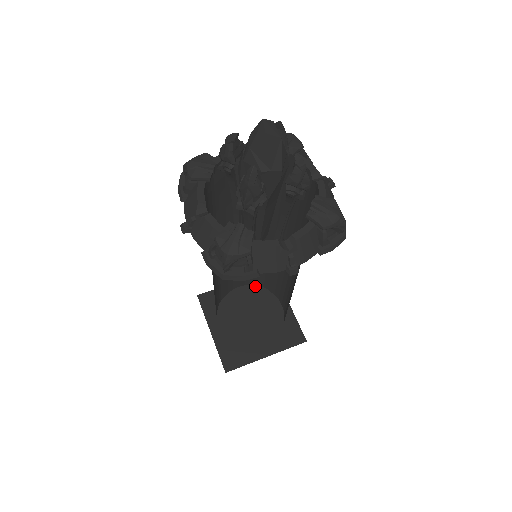
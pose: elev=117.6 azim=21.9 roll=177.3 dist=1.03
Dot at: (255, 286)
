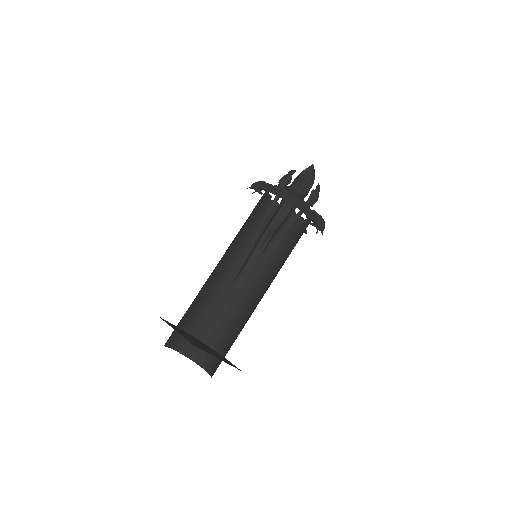
Dot at: (197, 339)
